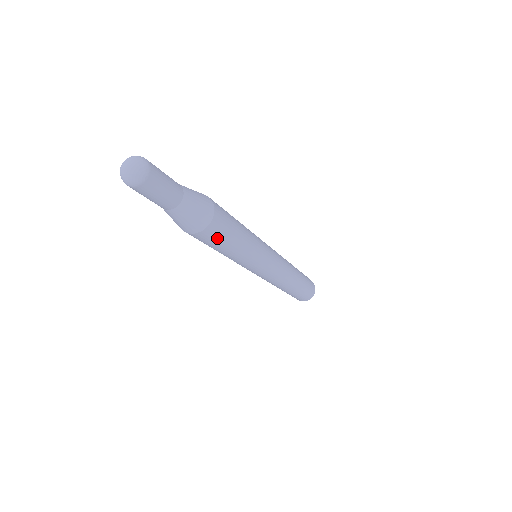
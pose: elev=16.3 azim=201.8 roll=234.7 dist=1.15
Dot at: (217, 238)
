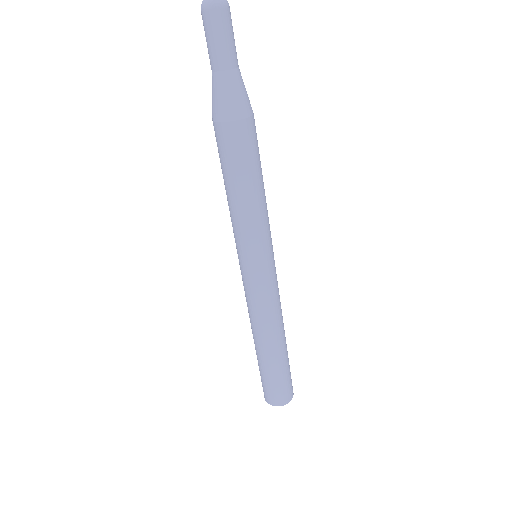
Dot at: (232, 151)
